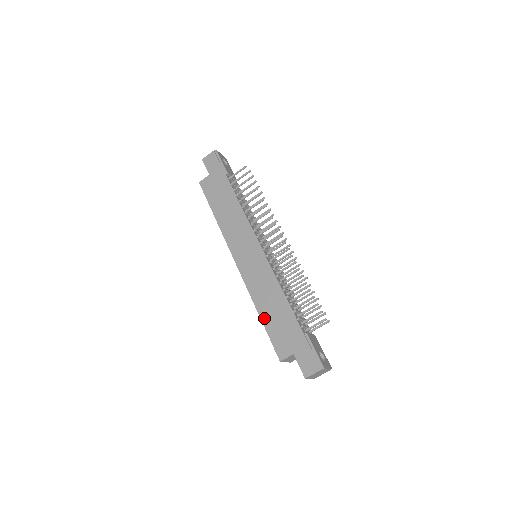
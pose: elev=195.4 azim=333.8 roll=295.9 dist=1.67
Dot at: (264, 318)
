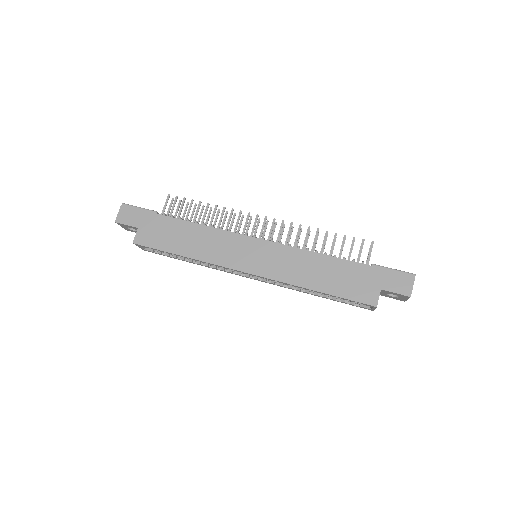
Dot at: (325, 289)
